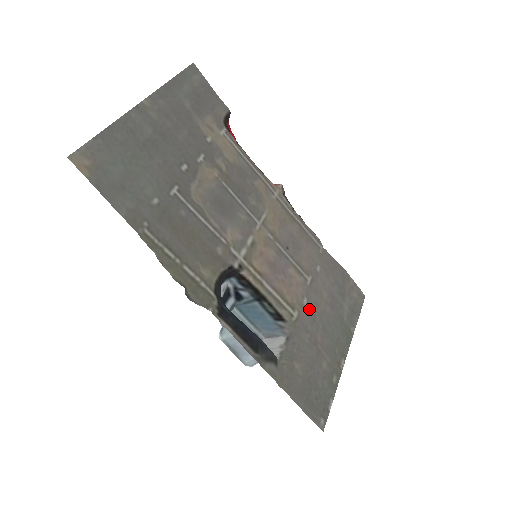
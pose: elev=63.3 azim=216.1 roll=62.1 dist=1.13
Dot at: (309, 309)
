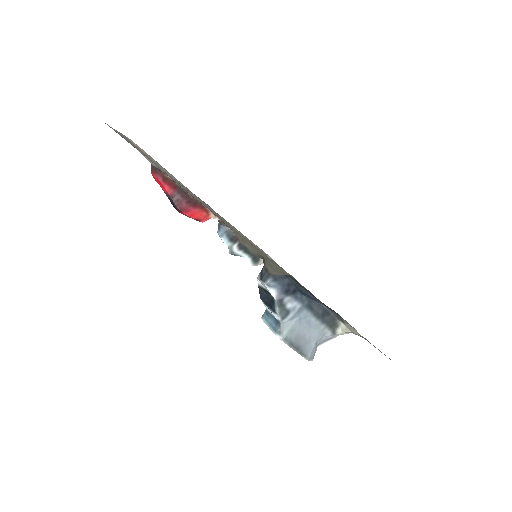
Dot at: occluded
